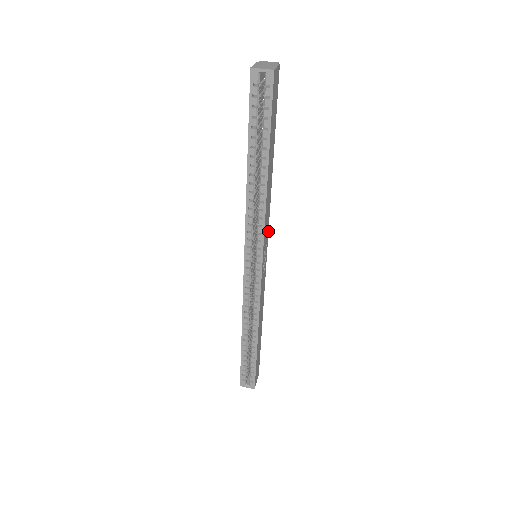
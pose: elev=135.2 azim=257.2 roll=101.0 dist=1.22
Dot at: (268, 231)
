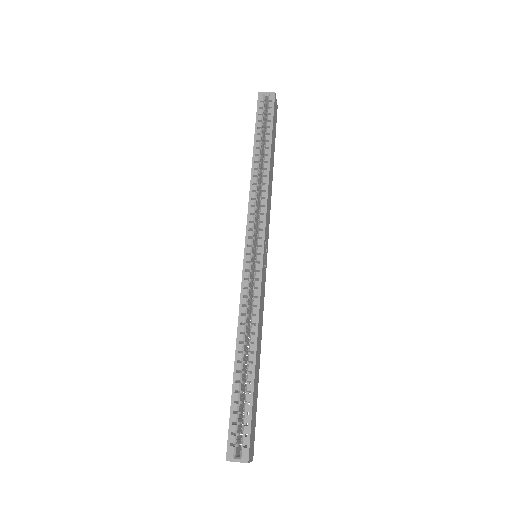
Dot at: (268, 233)
